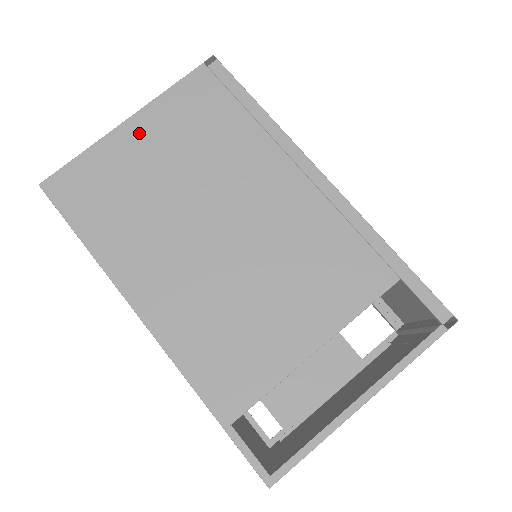
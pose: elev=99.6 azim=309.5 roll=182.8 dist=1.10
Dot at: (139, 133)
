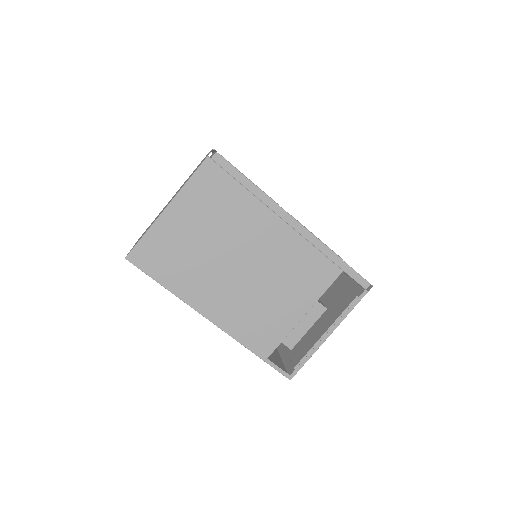
Dot at: (178, 213)
